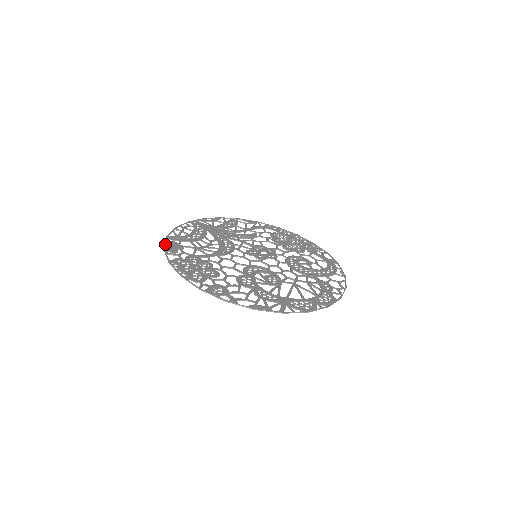
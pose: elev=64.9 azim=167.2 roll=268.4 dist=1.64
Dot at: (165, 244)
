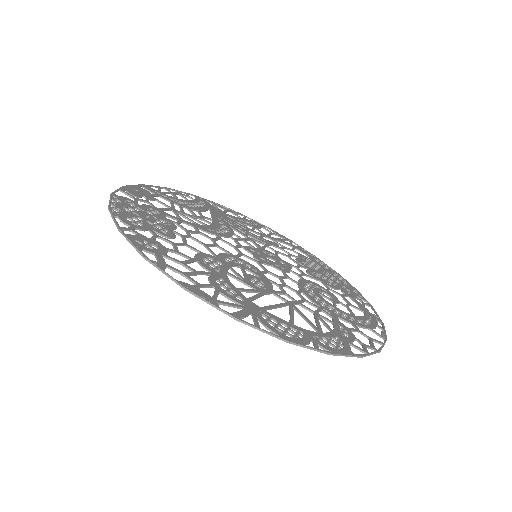
Dot at: (131, 185)
